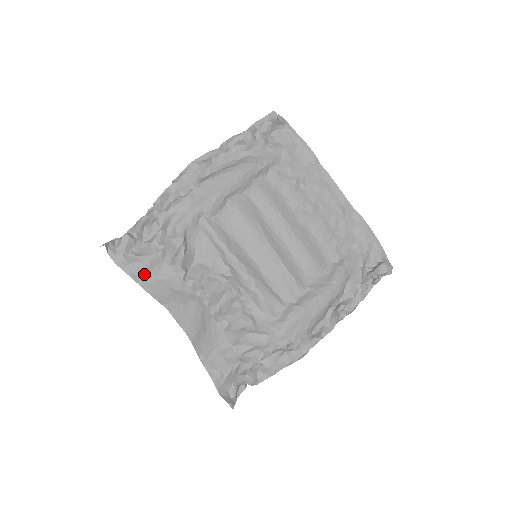
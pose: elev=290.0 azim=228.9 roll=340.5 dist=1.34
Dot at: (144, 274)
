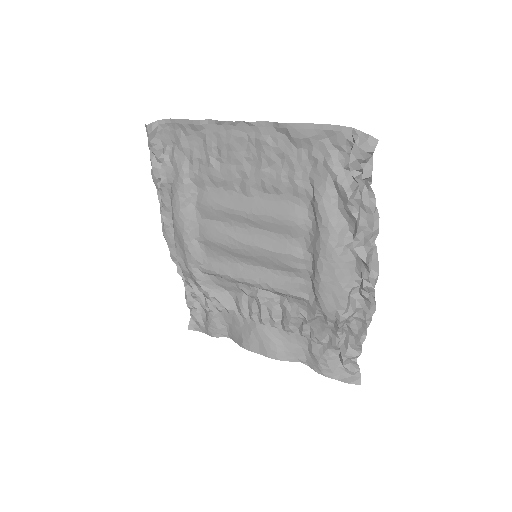
Dot at: (220, 329)
